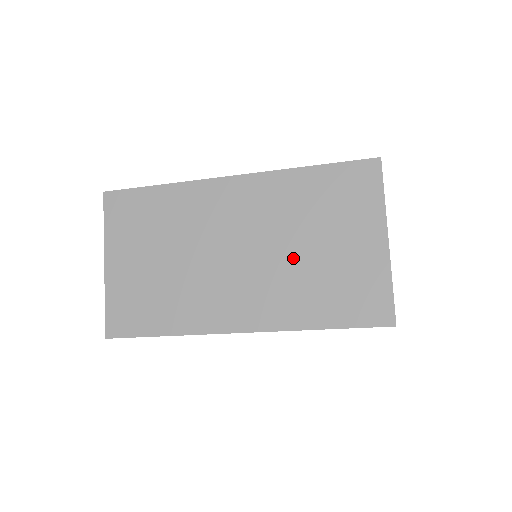
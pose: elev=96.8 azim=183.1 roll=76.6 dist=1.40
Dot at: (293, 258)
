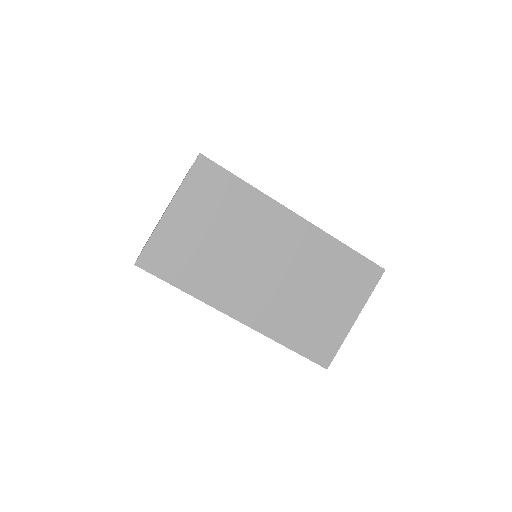
Dot at: (299, 295)
